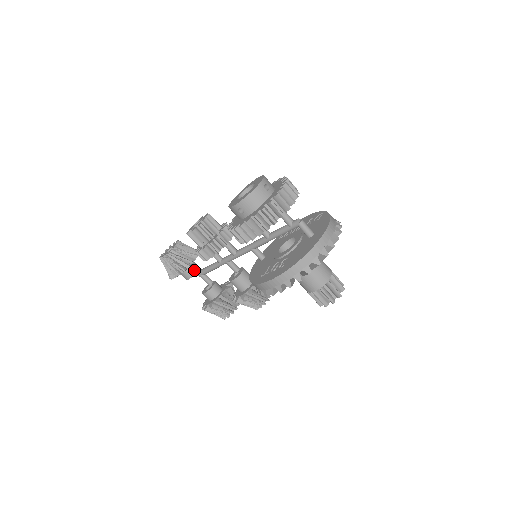
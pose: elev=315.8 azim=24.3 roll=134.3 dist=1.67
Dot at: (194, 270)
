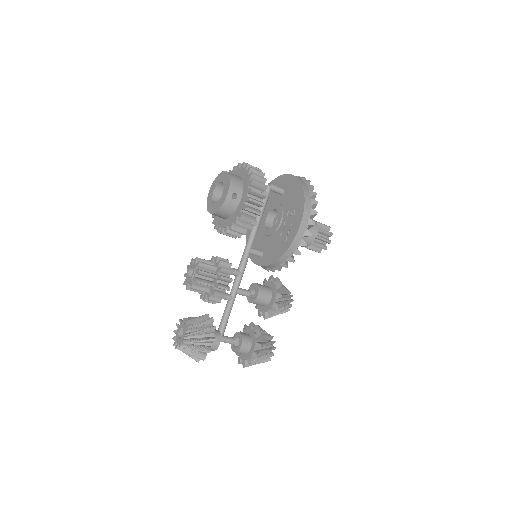
Dot at: (216, 331)
